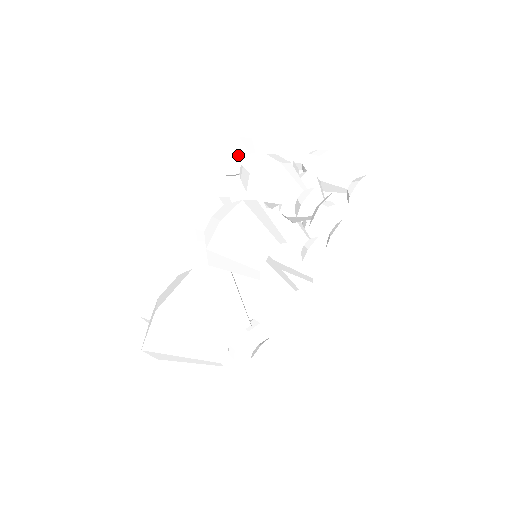
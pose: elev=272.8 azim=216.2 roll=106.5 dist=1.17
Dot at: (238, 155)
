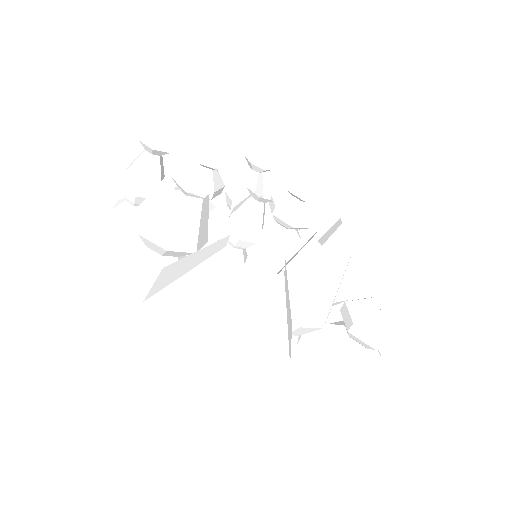
Dot at: (122, 202)
